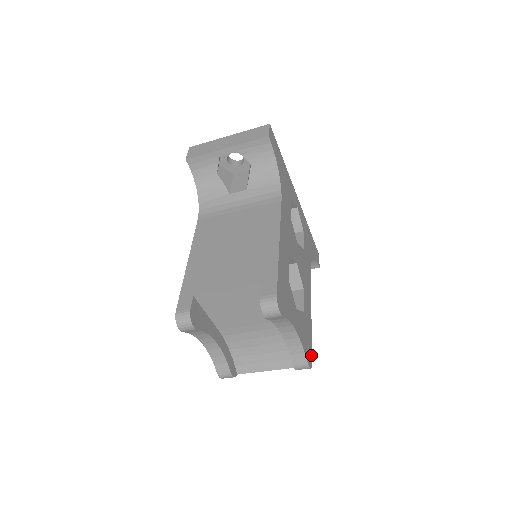
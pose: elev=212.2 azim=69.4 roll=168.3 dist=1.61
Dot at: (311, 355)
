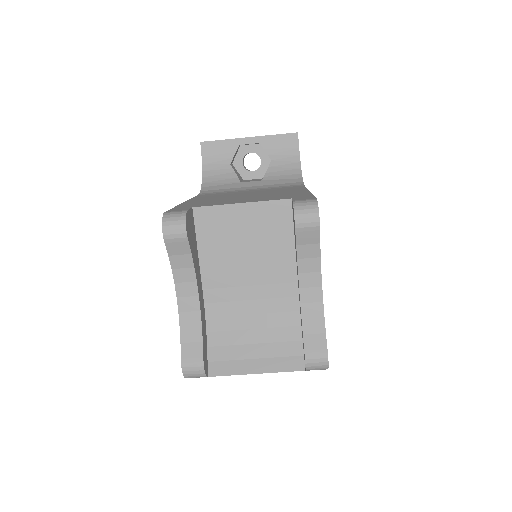
Dot at: occluded
